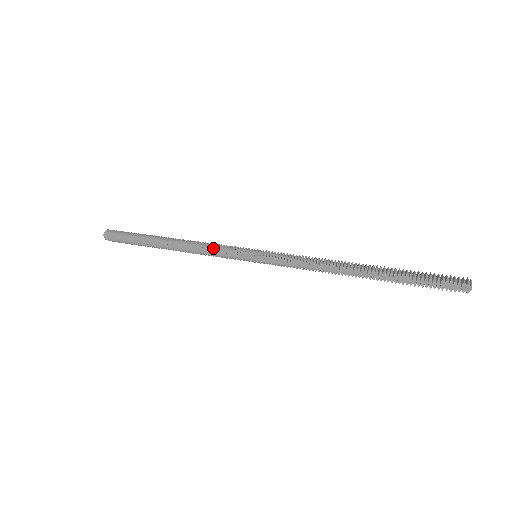
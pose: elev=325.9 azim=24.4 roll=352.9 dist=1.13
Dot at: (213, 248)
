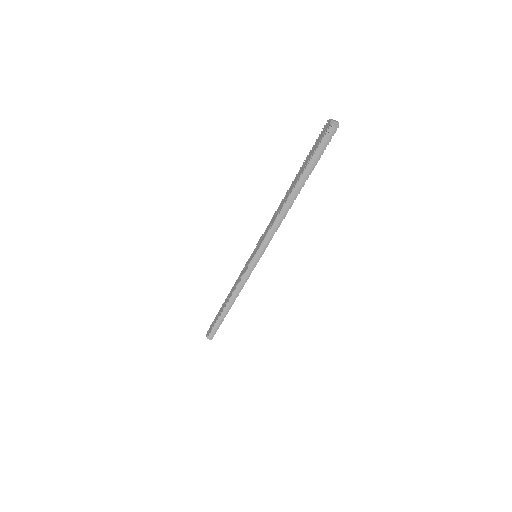
Dot at: (239, 275)
